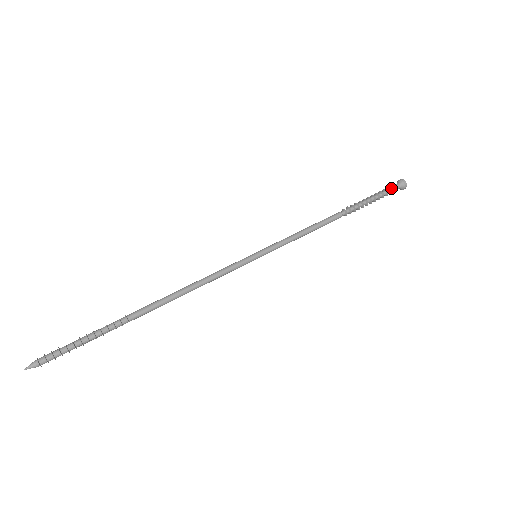
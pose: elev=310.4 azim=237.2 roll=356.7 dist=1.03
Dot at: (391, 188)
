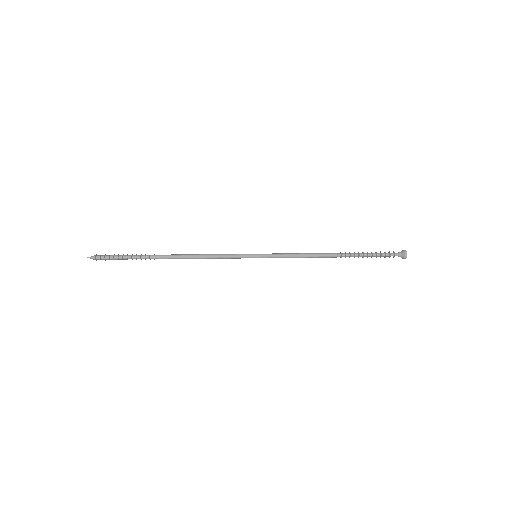
Dot at: (392, 253)
